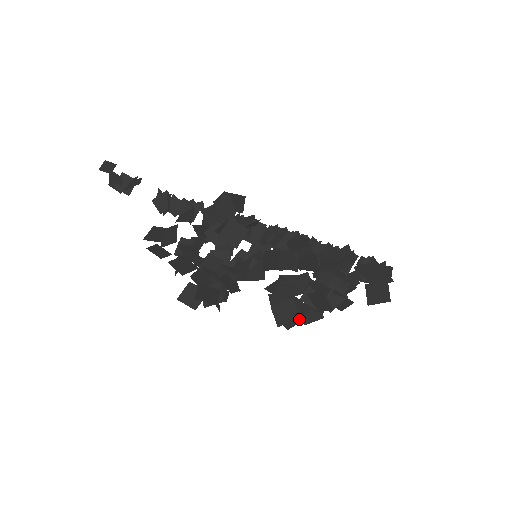
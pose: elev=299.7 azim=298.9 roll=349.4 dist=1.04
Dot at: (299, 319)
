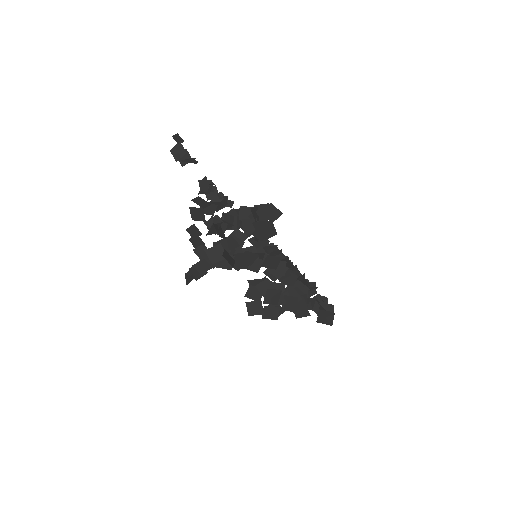
Dot at: (262, 312)
